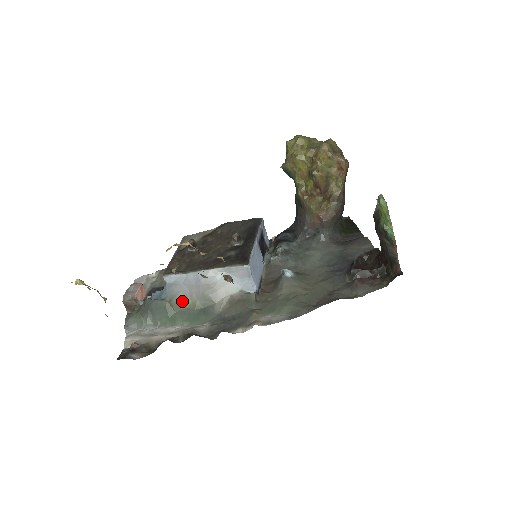
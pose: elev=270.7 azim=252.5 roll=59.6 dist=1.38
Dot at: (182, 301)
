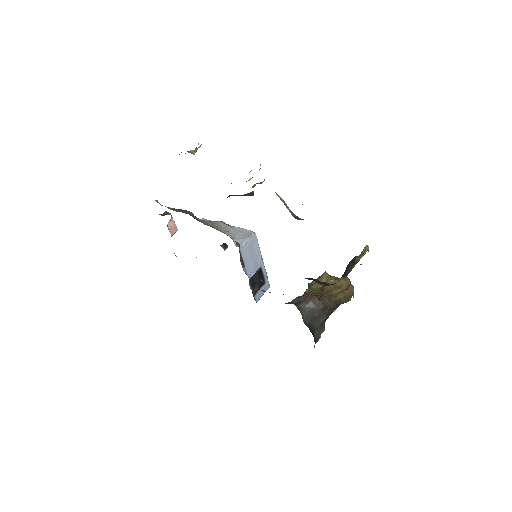
Dot at: (198, 220)
